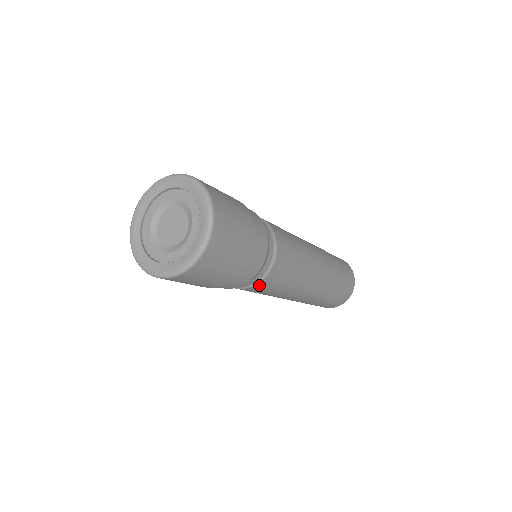
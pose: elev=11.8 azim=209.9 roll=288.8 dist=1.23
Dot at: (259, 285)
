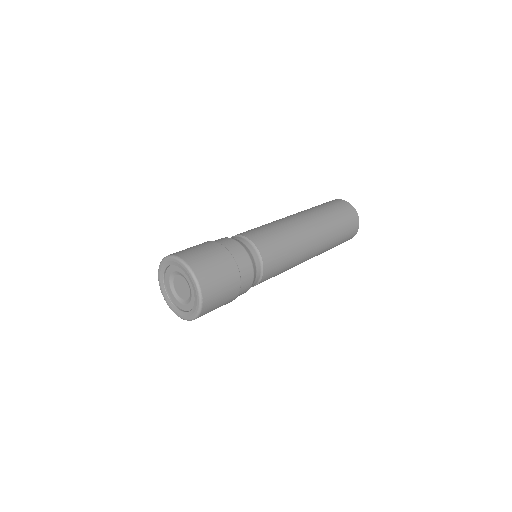
Dot at: occluded
